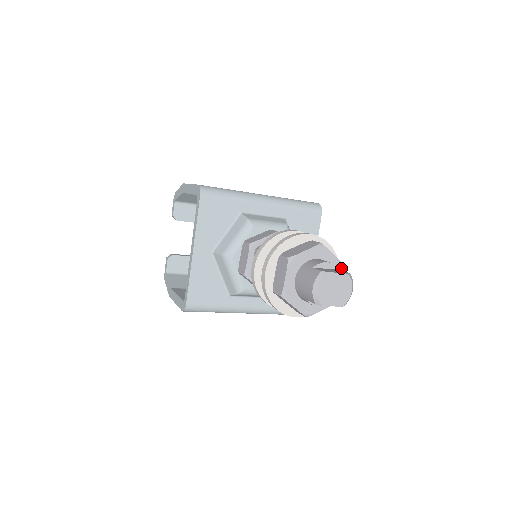
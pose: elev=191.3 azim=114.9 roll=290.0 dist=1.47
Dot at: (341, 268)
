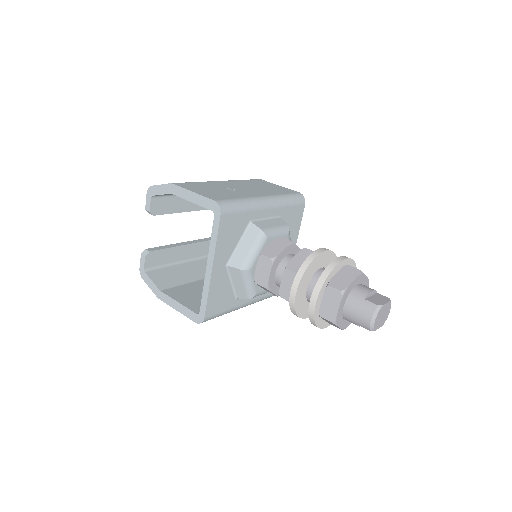
Dot at: (368, 284)
